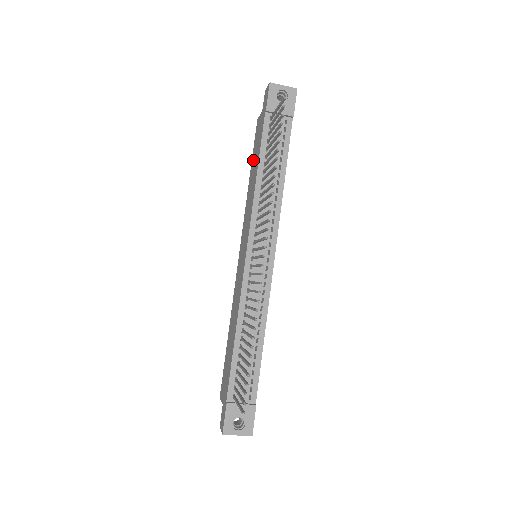
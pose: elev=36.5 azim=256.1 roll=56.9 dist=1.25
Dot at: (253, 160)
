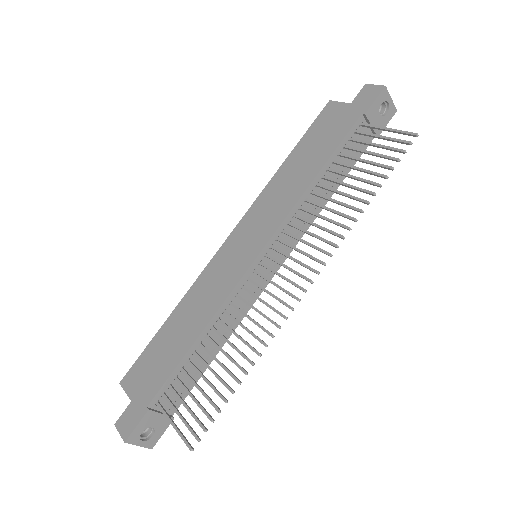
Dot at: (306, 145)
